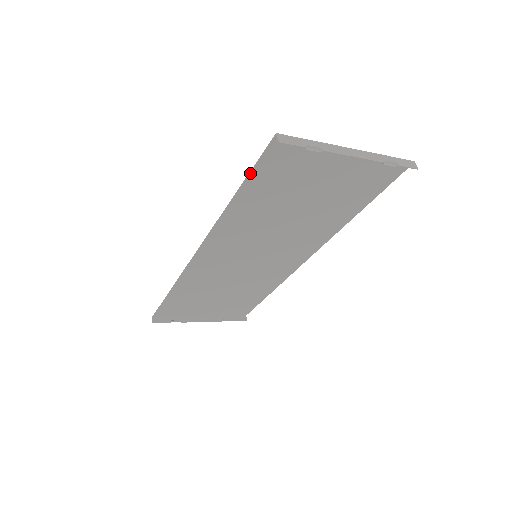
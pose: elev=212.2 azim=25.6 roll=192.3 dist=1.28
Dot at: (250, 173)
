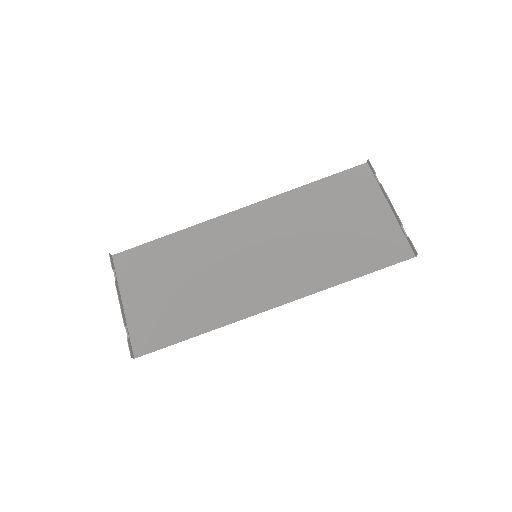
Dot at: (334, 175)
